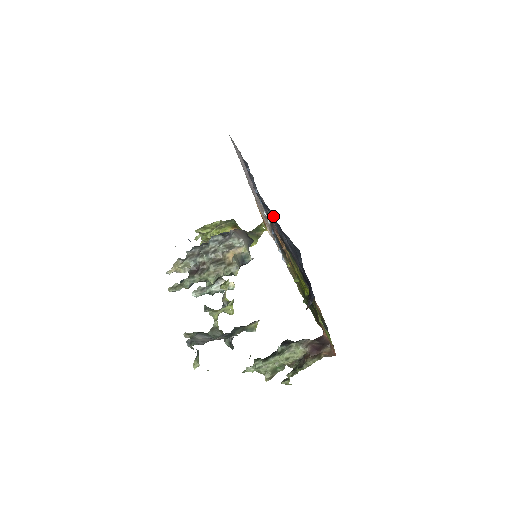
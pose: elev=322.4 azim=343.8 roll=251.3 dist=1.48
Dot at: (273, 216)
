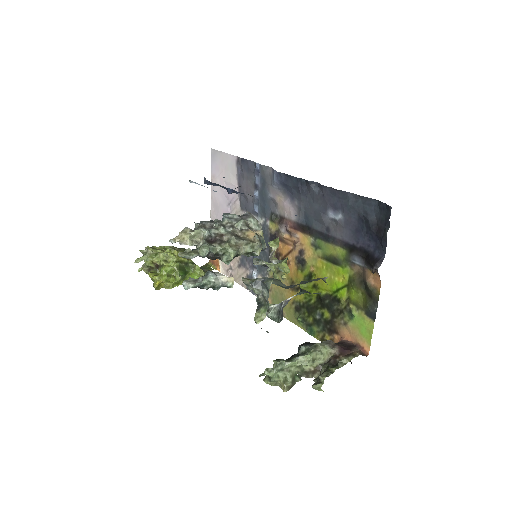
Dot at: (315, 190)
